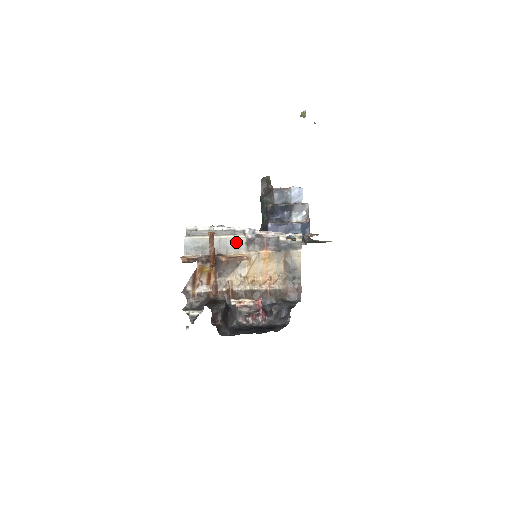
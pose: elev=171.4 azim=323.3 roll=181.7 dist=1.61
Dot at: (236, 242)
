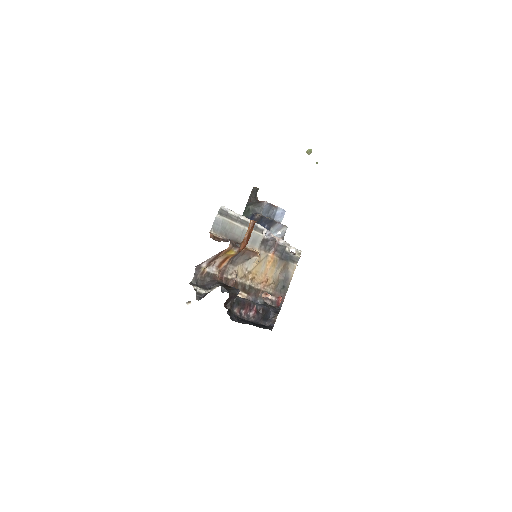
Dot at: (255, 237)
